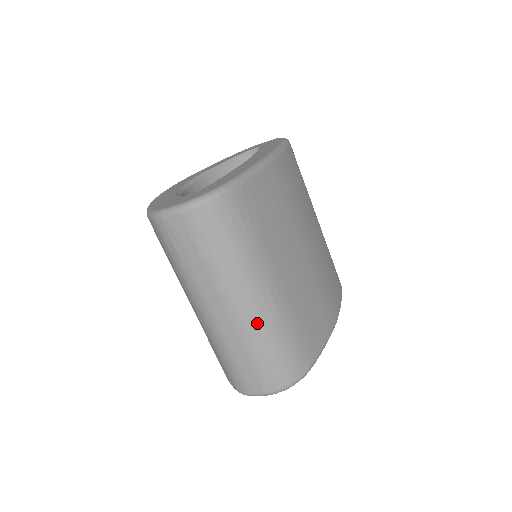
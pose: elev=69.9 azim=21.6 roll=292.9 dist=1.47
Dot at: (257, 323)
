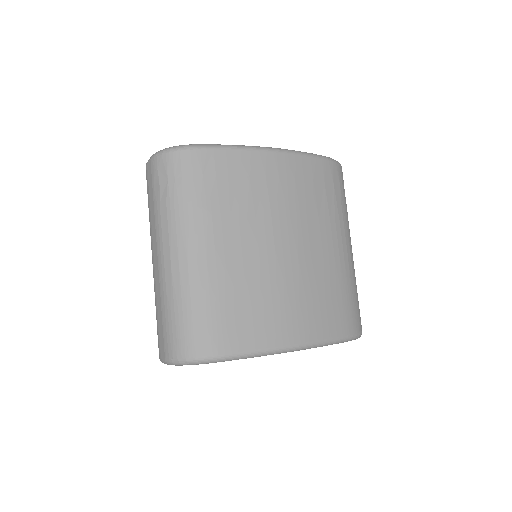
Dot at: (174, 277)
